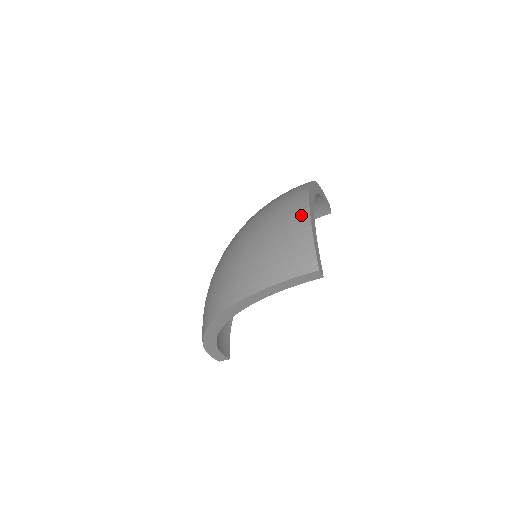
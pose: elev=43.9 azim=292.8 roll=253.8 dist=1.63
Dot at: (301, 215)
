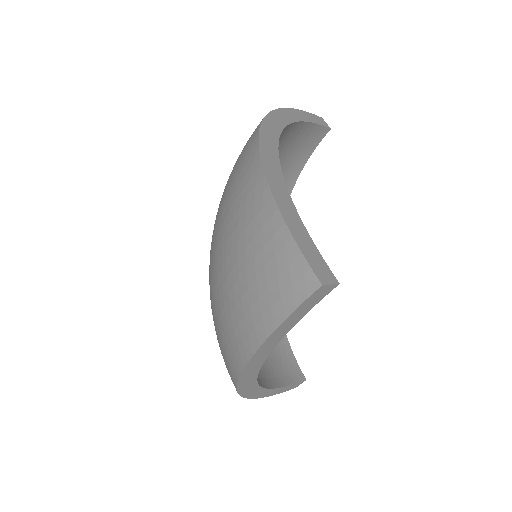
Dot at: (258, 195)
